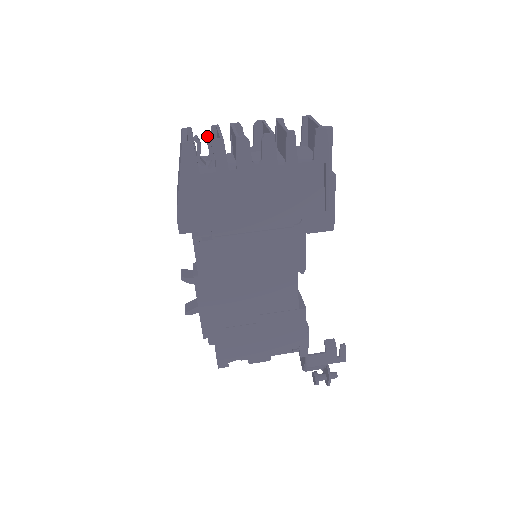
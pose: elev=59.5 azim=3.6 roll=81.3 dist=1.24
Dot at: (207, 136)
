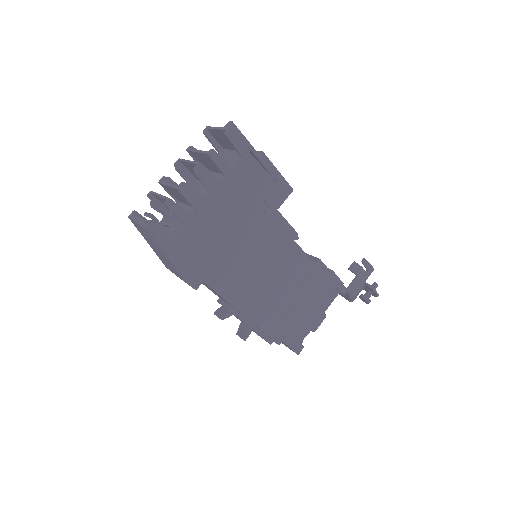
Dot at: (152, 206)
